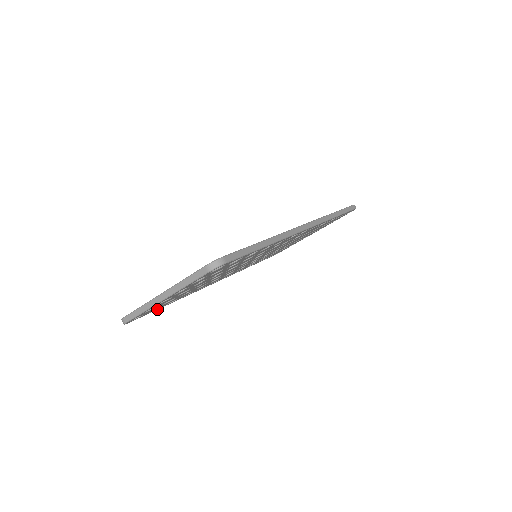
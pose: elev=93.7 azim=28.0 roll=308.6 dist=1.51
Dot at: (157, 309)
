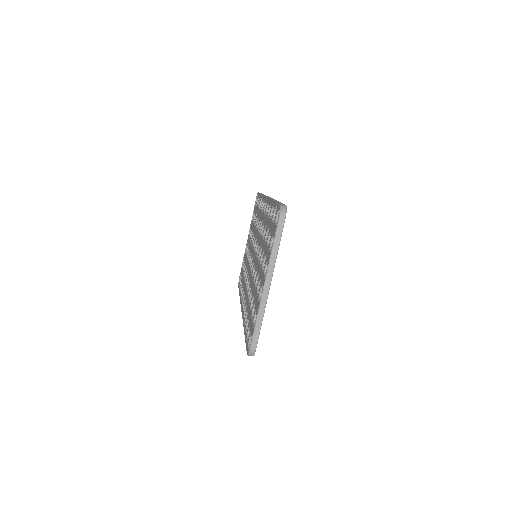
Dot at: occluded
